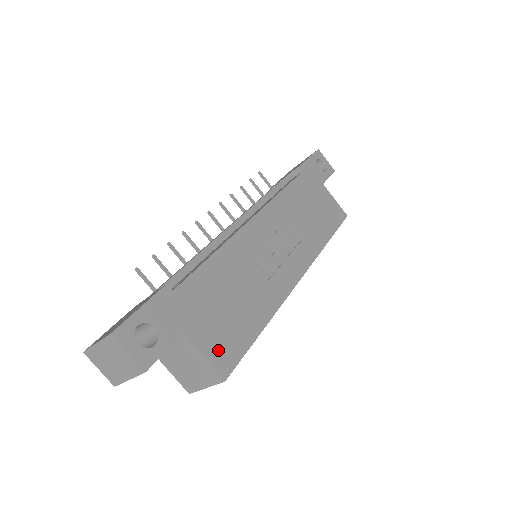
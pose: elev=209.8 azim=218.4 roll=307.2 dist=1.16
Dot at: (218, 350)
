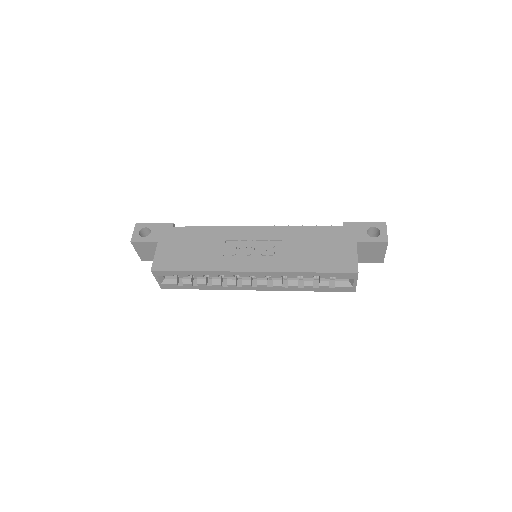
Dot at: (163, 259)
